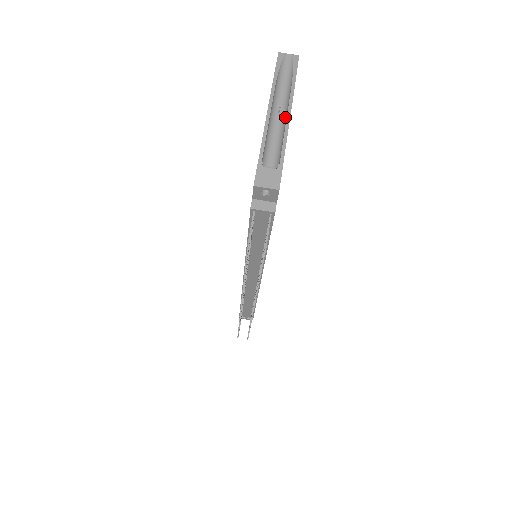
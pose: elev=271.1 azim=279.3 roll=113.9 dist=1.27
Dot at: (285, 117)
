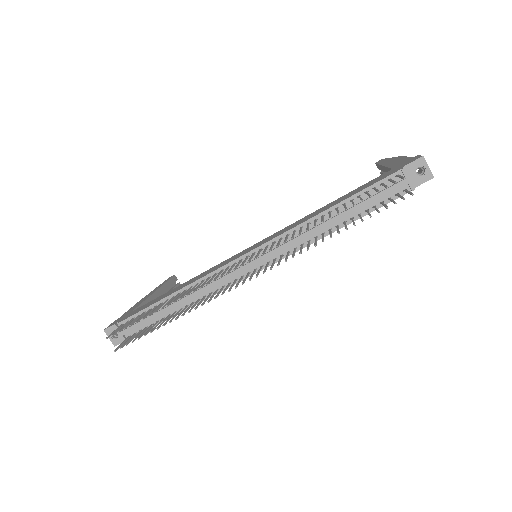
Dot at: occluded
